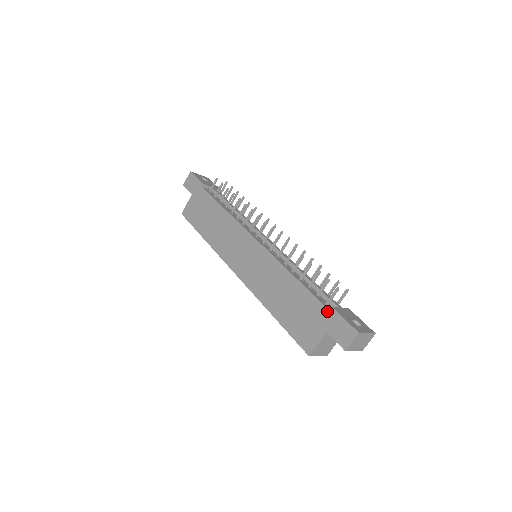
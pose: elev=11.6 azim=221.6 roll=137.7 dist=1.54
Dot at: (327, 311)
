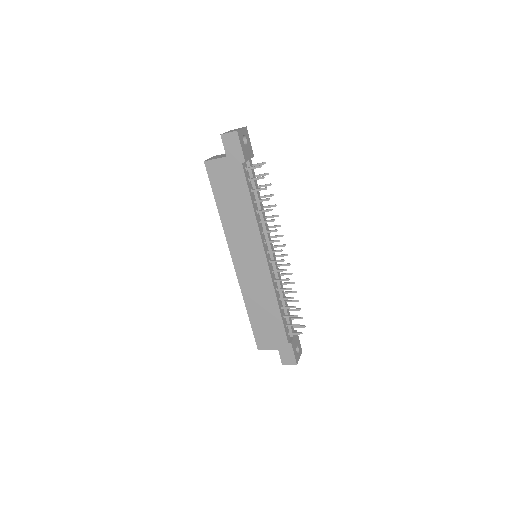
Dot at: (287, 342)
